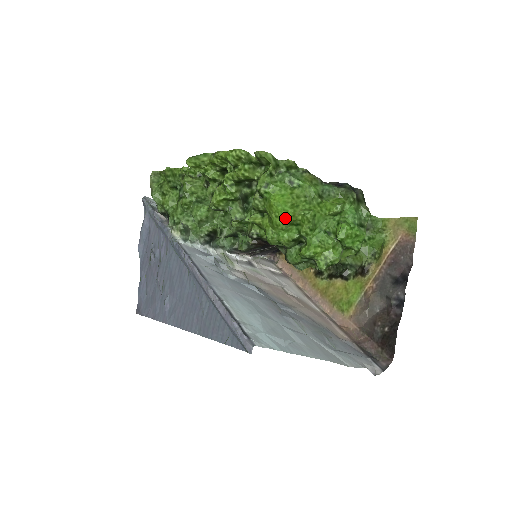
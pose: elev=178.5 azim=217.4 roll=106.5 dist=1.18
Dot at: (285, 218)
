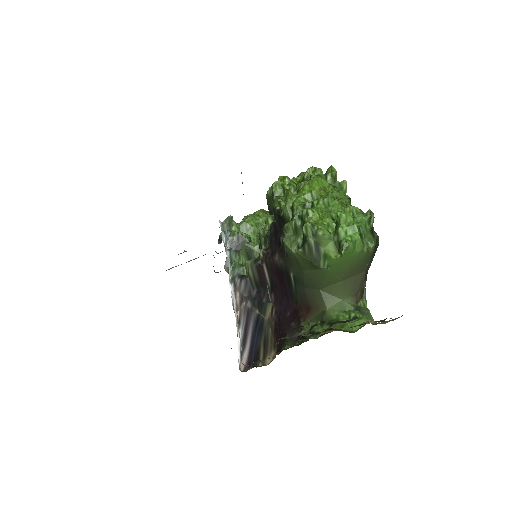
Dot at: (313, 187)
